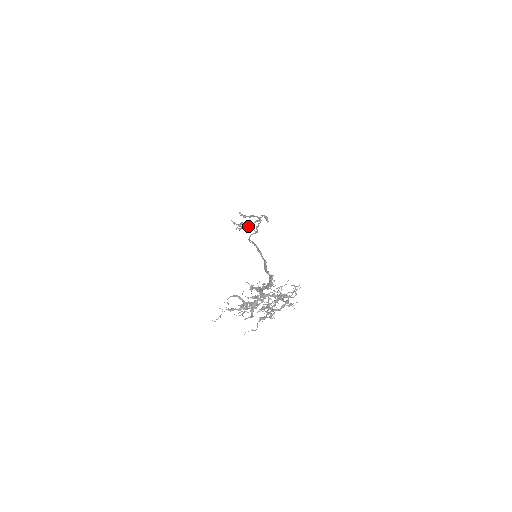
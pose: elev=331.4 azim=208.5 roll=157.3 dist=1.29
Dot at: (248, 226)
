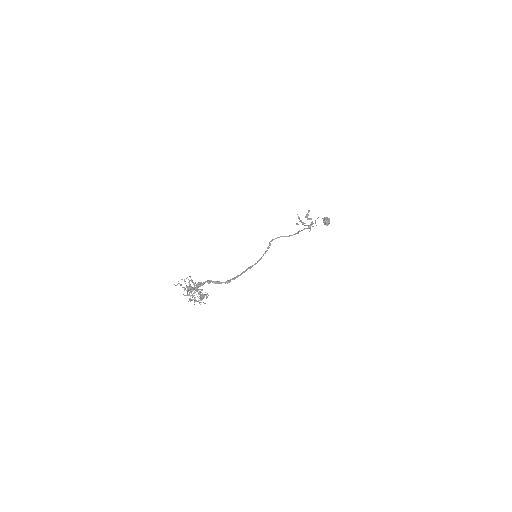
Dot at: (325, 221)
